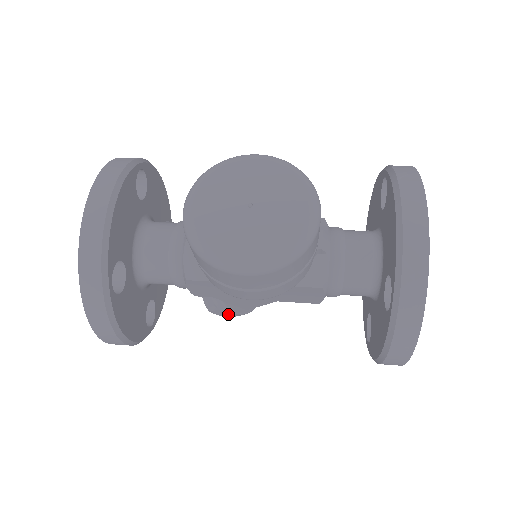
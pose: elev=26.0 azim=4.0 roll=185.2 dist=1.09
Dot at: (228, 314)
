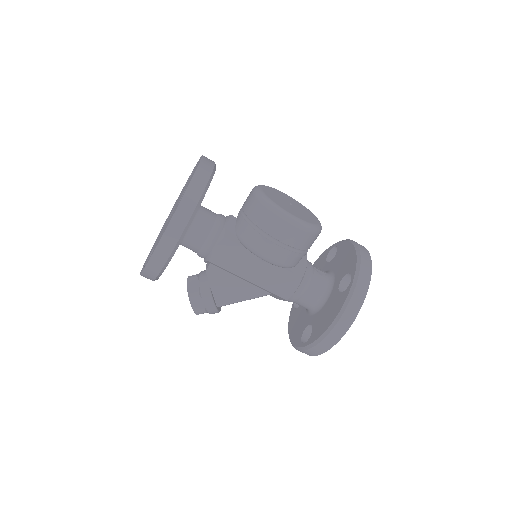
Dot at: (206, 302)
